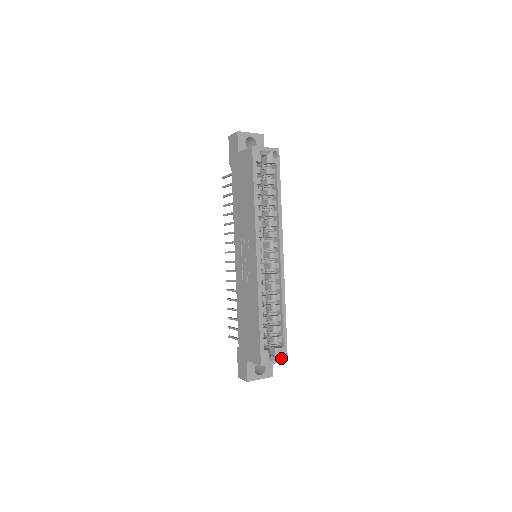
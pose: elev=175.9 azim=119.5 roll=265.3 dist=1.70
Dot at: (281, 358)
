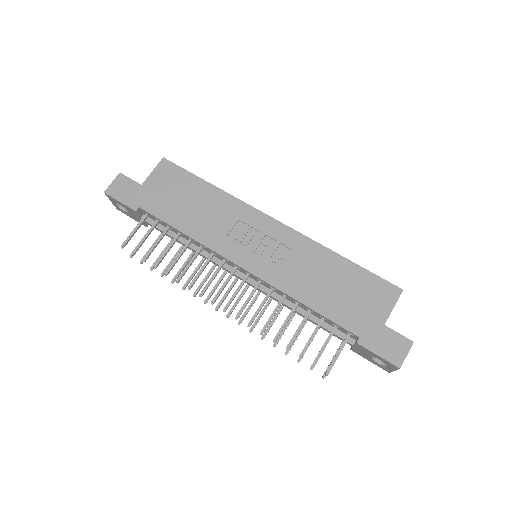
Dot at: occluded
